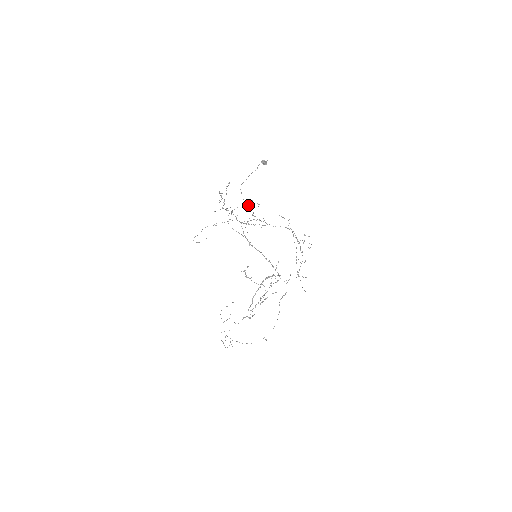
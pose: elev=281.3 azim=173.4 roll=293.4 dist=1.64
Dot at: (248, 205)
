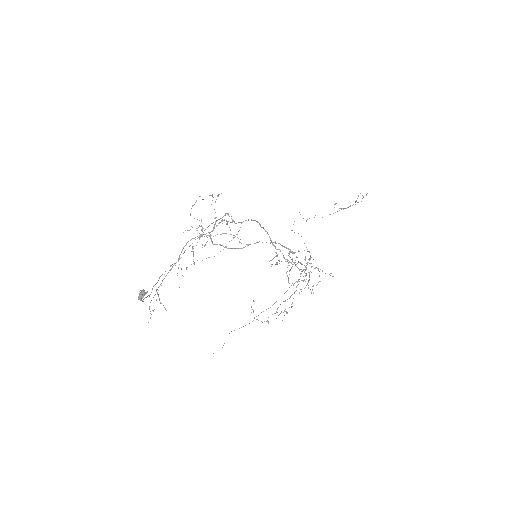
Dot at: occluded
